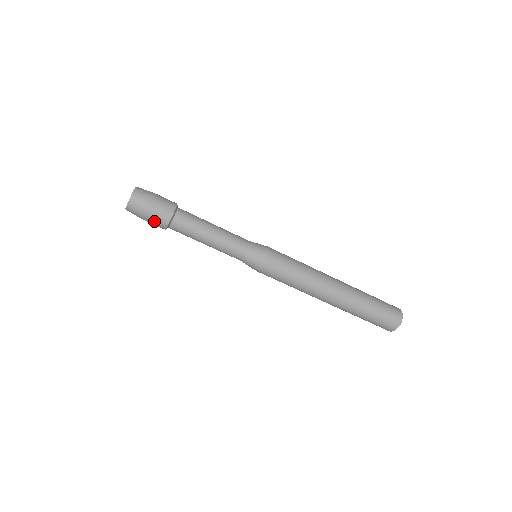
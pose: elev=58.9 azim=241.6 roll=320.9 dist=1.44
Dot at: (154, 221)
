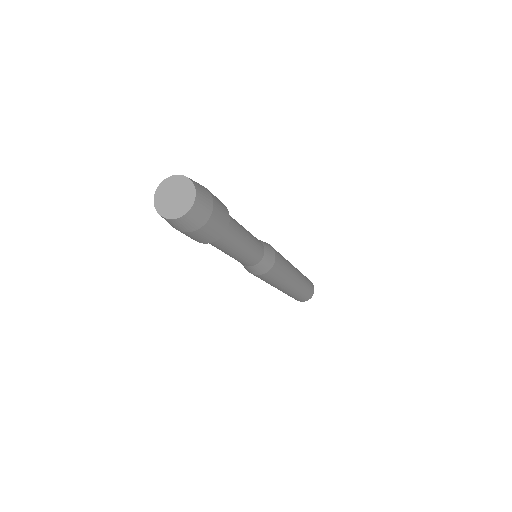
Dot at: (191, 237)
